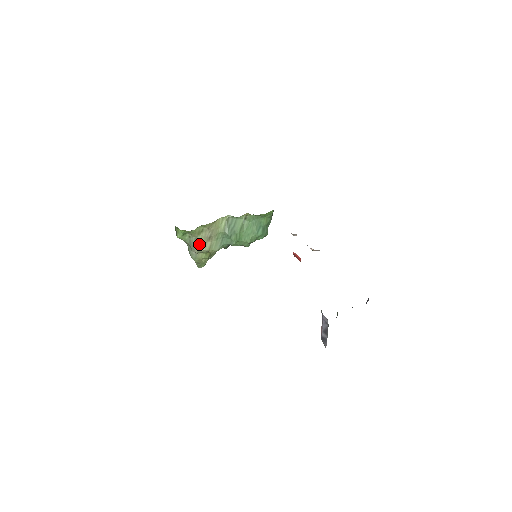
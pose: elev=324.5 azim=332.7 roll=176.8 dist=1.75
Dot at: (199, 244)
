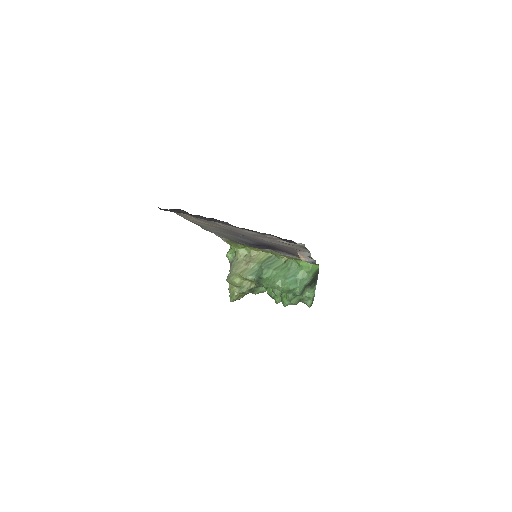
Dot at: (236, 265)
